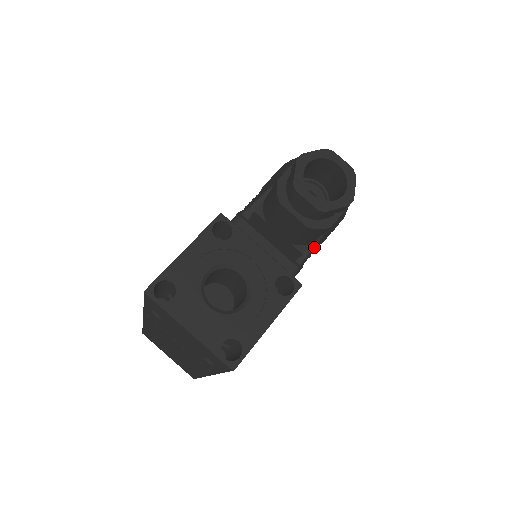
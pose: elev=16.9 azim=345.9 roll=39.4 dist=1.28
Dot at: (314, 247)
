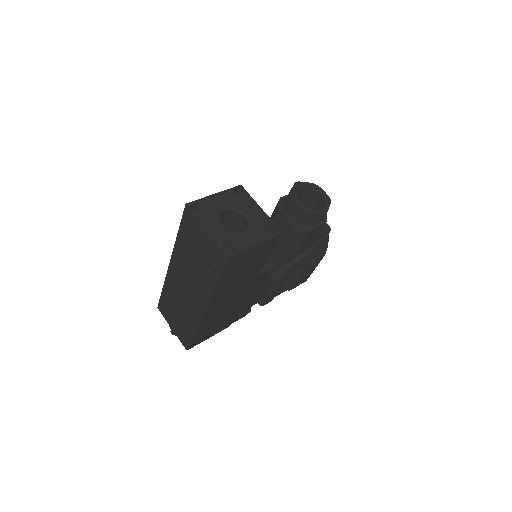
Dot at: (298, 260)
